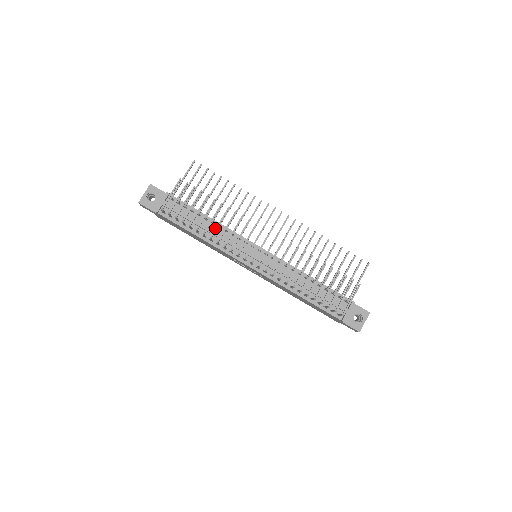
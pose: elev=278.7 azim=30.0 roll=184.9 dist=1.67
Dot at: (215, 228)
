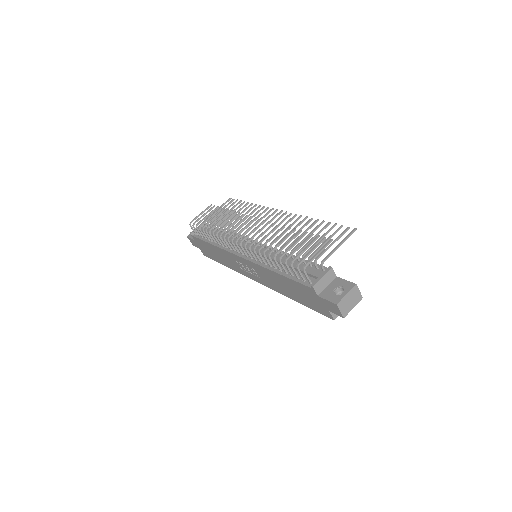
Dot at: (218, 226)
